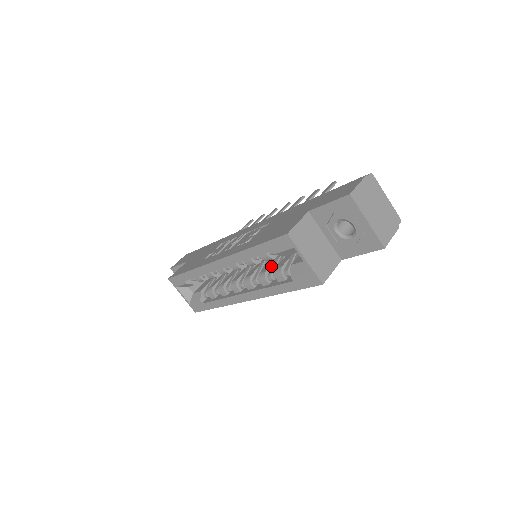
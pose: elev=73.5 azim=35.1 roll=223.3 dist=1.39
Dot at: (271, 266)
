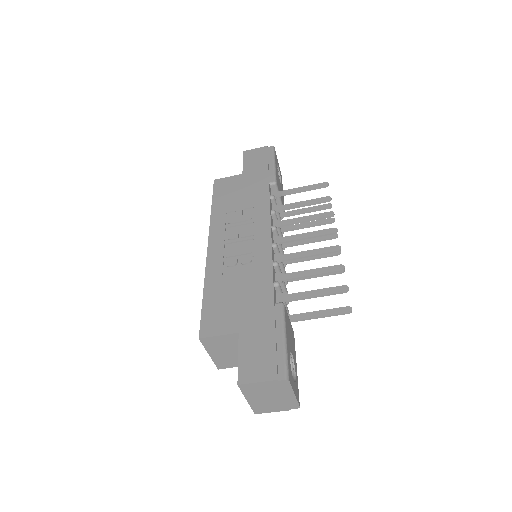
Dot at: occluded
